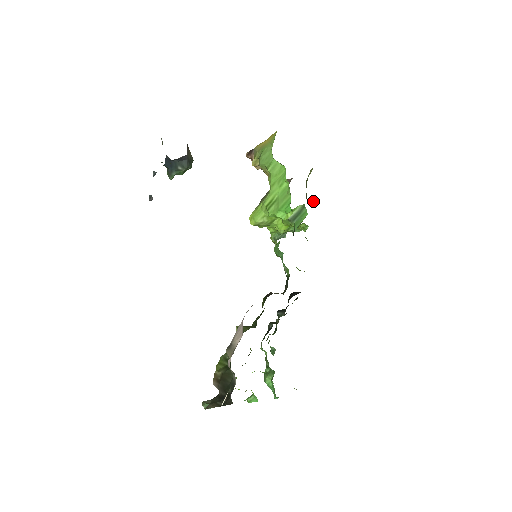
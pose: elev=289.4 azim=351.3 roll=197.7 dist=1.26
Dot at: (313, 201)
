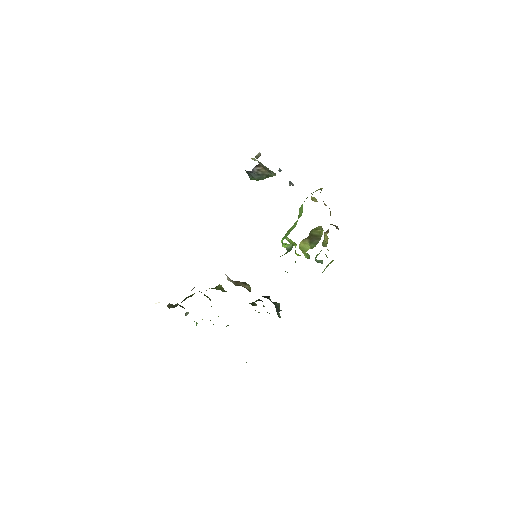
Dot at: (302, 248)
